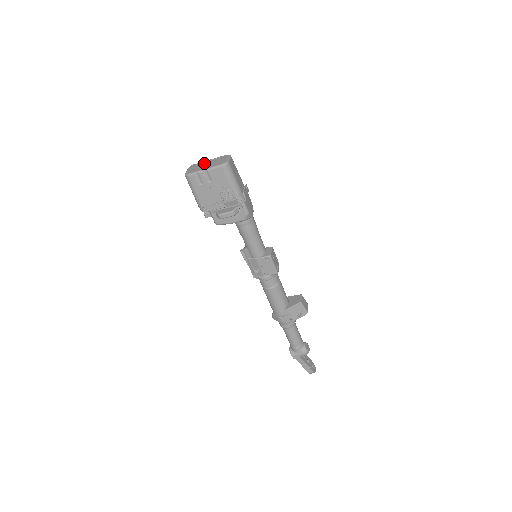
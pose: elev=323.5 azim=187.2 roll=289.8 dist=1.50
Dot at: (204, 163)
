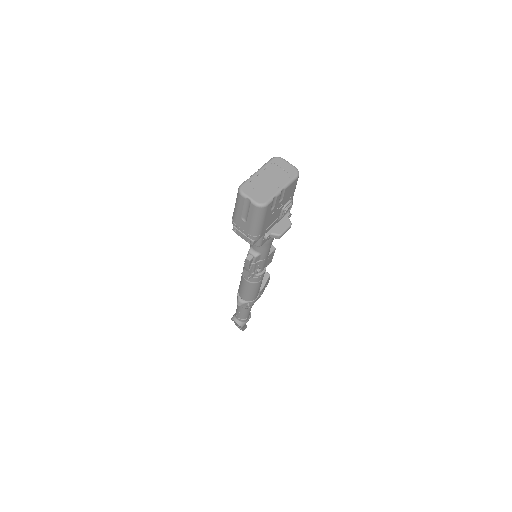
Dot at: (260, 179)
